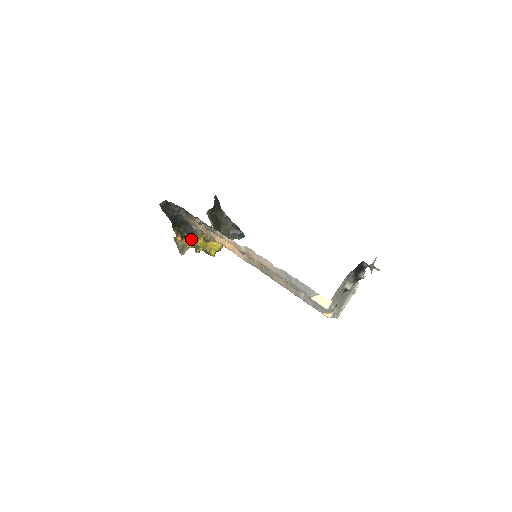
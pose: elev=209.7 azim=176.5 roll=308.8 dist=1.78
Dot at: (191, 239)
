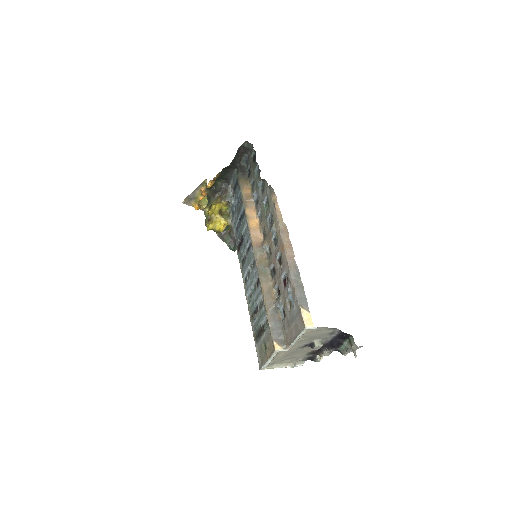
Dot at: (214, 197)
